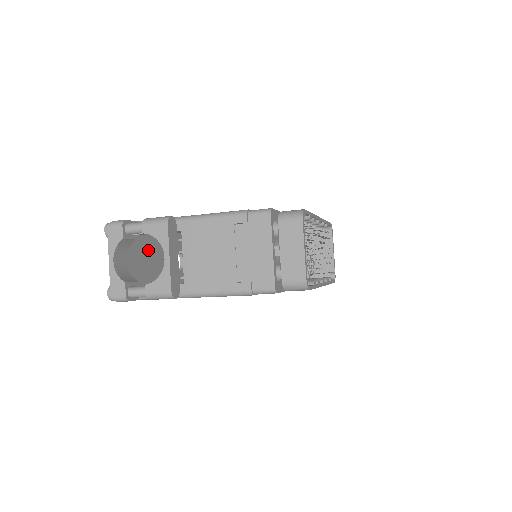
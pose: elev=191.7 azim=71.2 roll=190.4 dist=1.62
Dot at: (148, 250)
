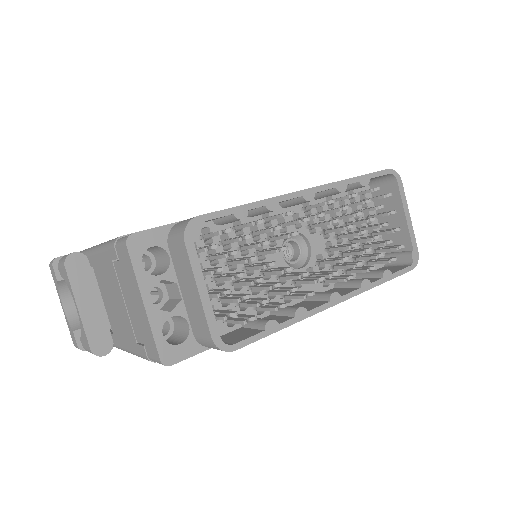
Dot at: occluded
